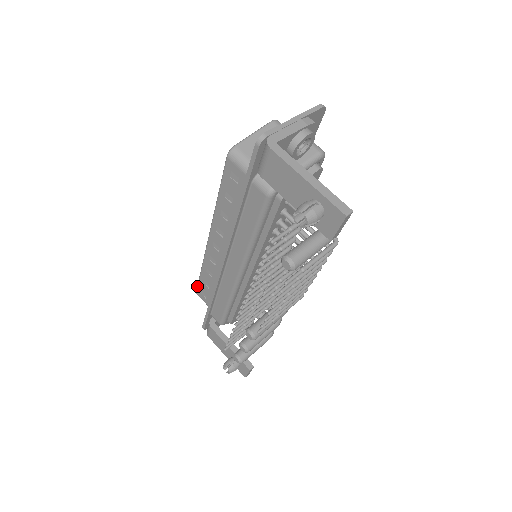
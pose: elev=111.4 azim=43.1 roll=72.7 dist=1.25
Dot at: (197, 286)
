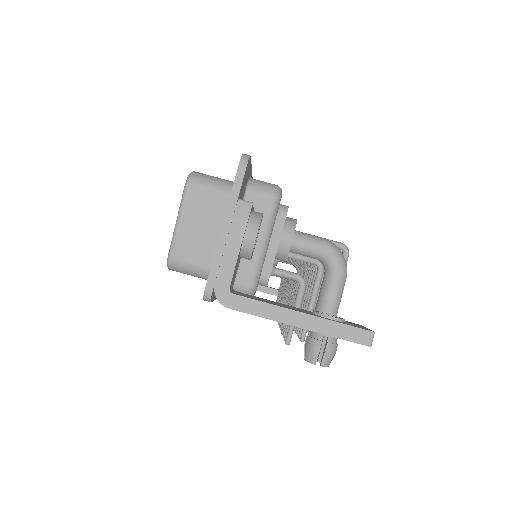
Dot at: occluded
